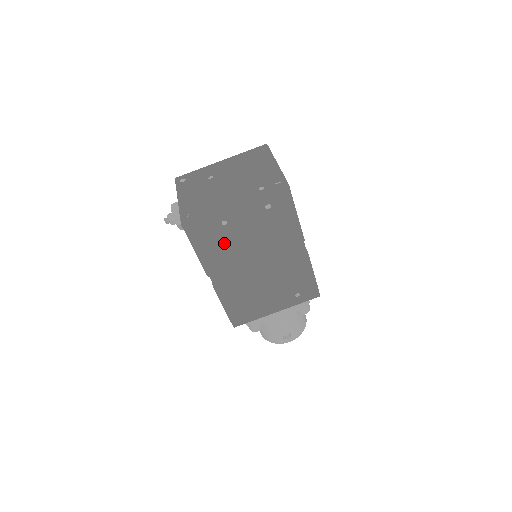
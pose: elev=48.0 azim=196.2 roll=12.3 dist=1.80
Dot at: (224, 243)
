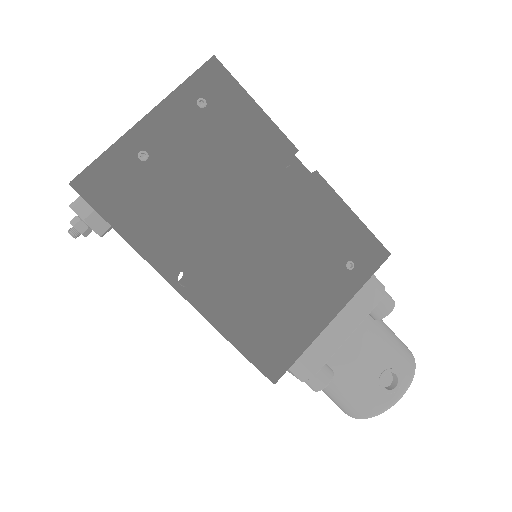
Dot at: (162, 197)
